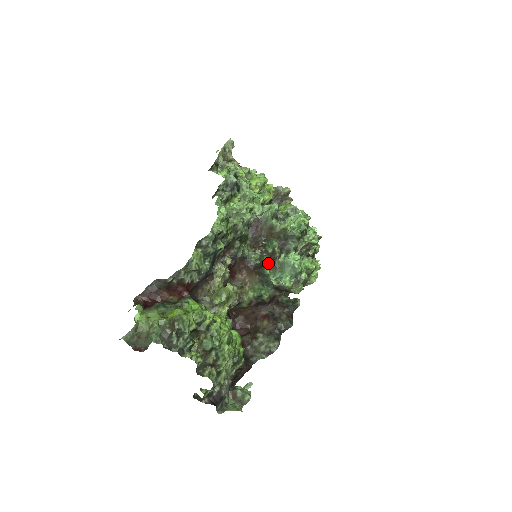
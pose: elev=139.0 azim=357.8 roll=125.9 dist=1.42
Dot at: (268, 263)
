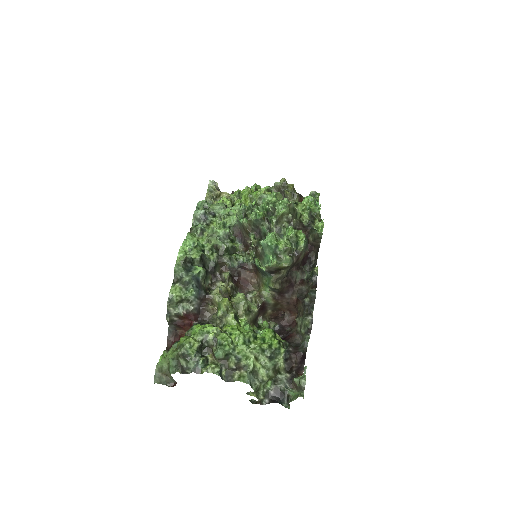
Dot at: (256, 256)
